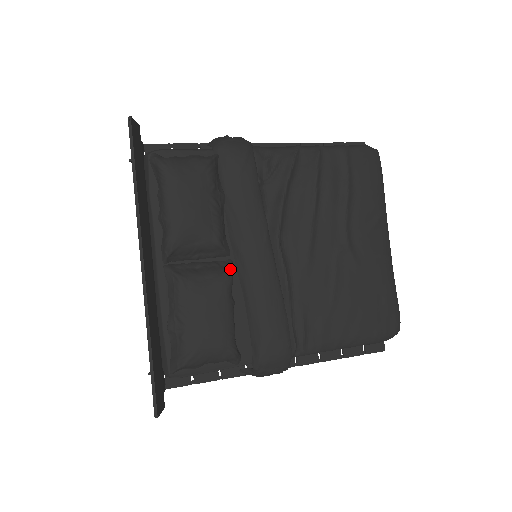
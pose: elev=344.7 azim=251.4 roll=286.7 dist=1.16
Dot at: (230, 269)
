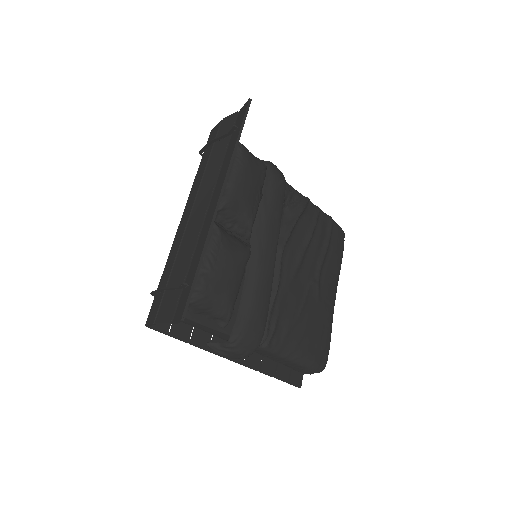
Dot at: occluded
